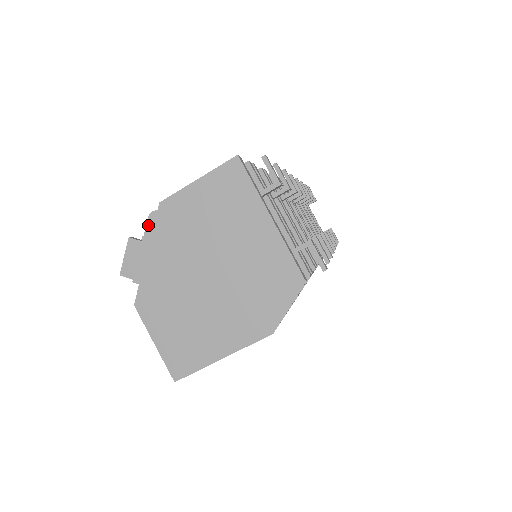
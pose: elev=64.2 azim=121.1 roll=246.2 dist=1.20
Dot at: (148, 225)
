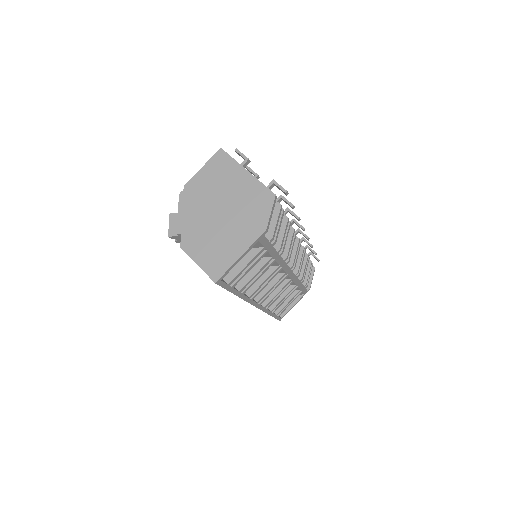
Dot at: (180, 200)
